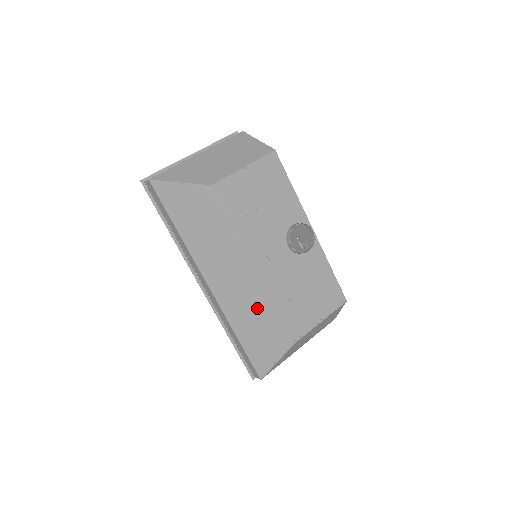
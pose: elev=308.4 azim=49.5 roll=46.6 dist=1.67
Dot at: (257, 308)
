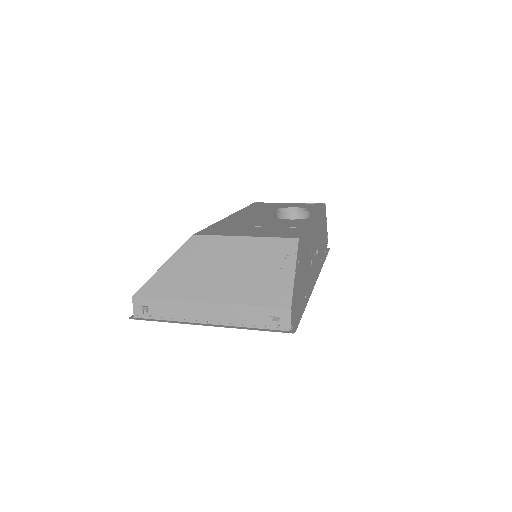
Dot at: occluded
